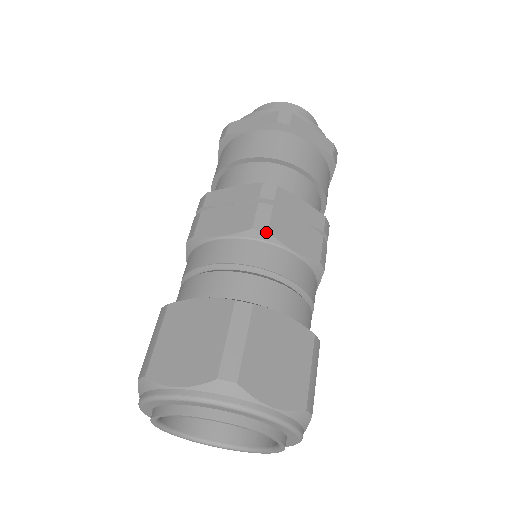
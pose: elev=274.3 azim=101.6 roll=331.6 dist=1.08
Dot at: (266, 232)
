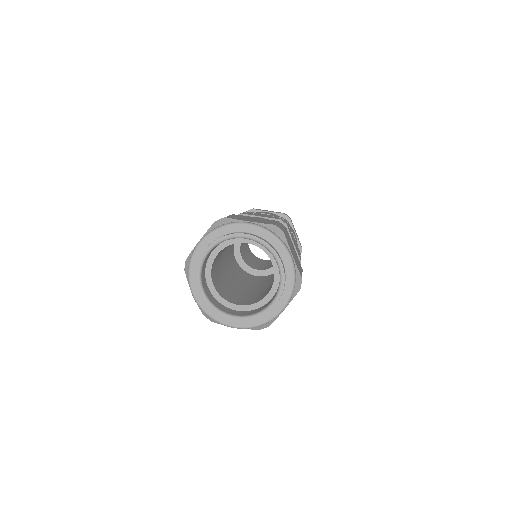
Dot at: (286, 224)
